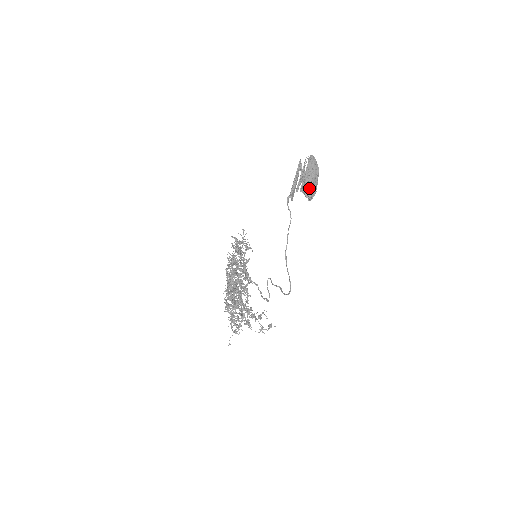
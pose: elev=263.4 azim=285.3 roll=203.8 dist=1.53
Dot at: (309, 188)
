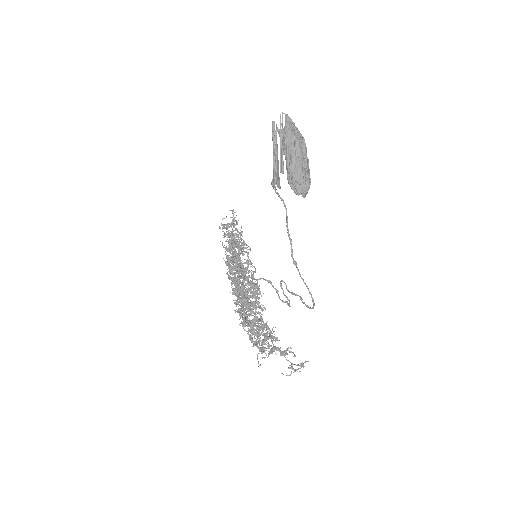
Dot at: (298, 181)
